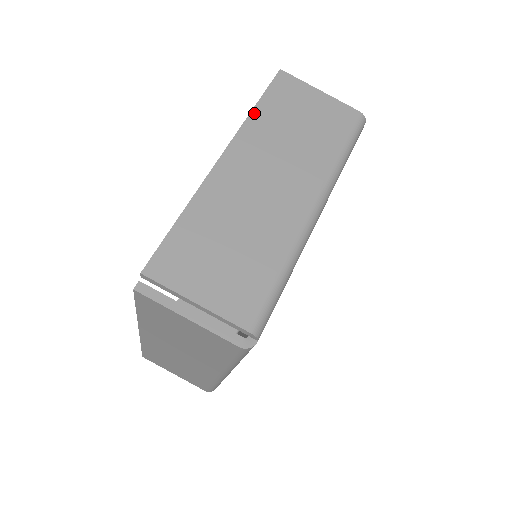
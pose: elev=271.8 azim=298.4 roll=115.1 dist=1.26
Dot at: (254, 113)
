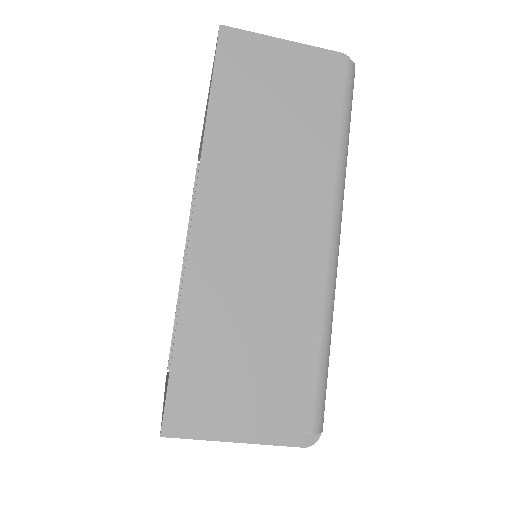
Dot at: occluded
